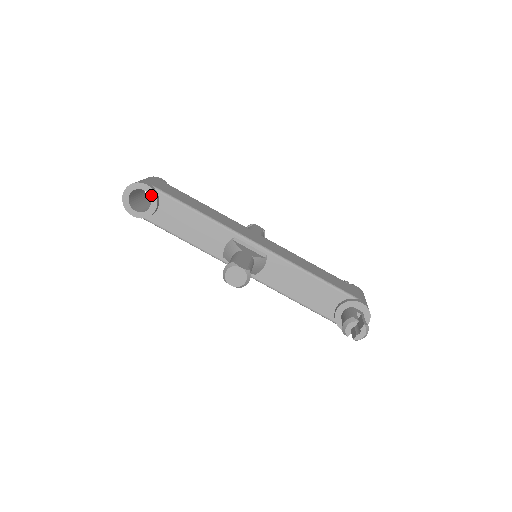
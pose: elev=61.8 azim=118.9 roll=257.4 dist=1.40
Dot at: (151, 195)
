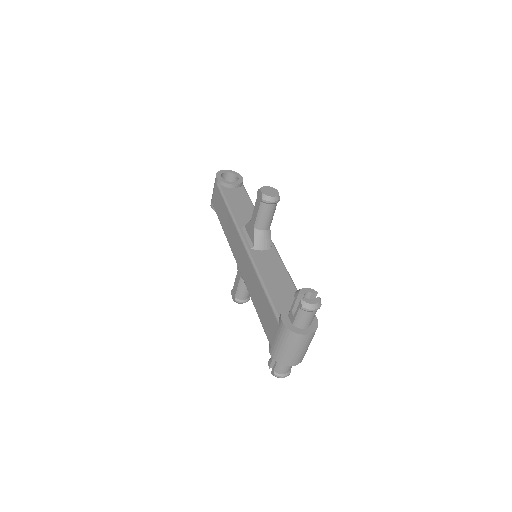
Dot at: (239, 180)
